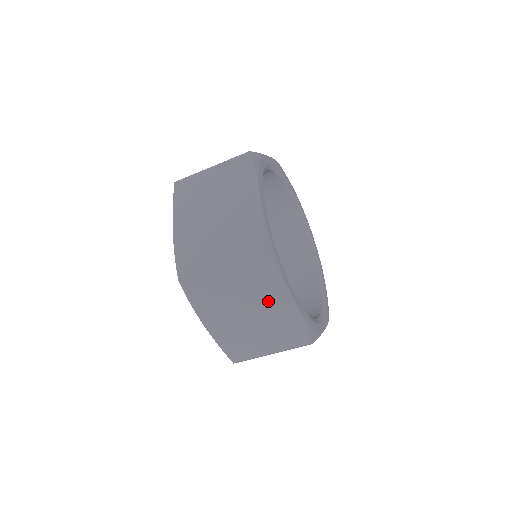
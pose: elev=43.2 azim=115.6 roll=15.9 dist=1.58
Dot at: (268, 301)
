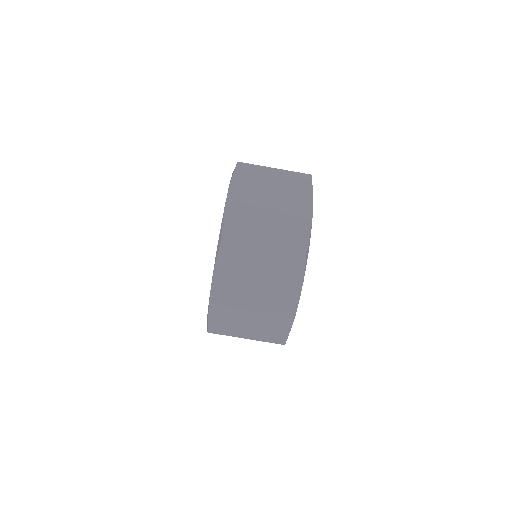
Dot at: (279, 293)
